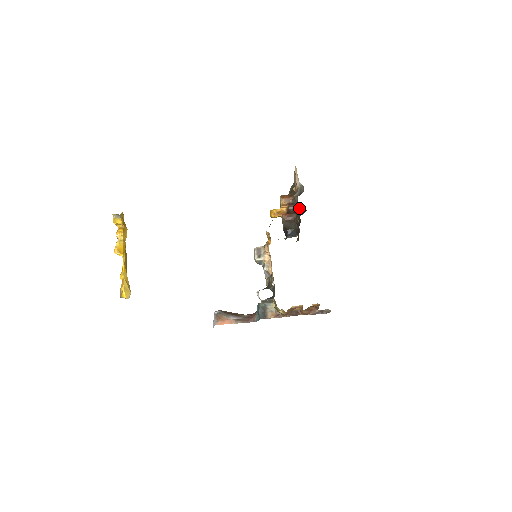
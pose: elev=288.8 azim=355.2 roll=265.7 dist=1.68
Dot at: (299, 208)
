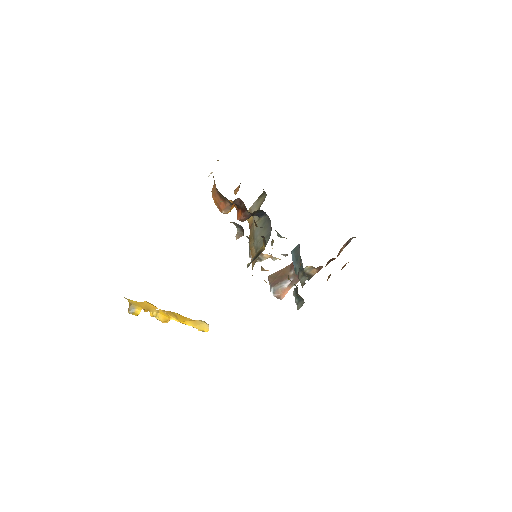
Dot at: occluded
